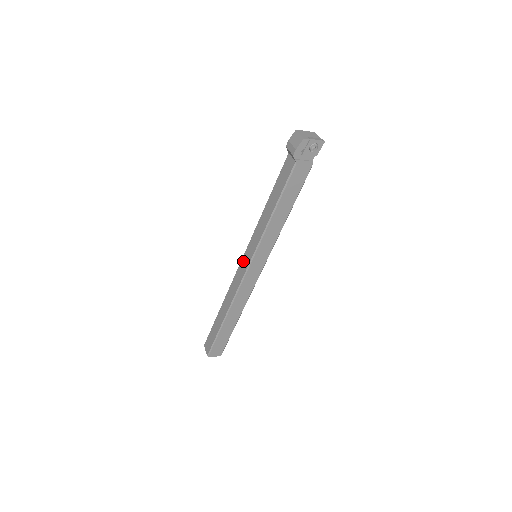
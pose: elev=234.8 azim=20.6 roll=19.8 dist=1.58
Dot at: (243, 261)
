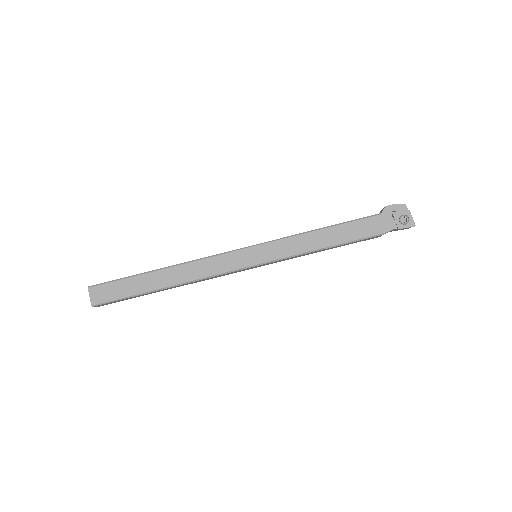
Dot at: occluded
